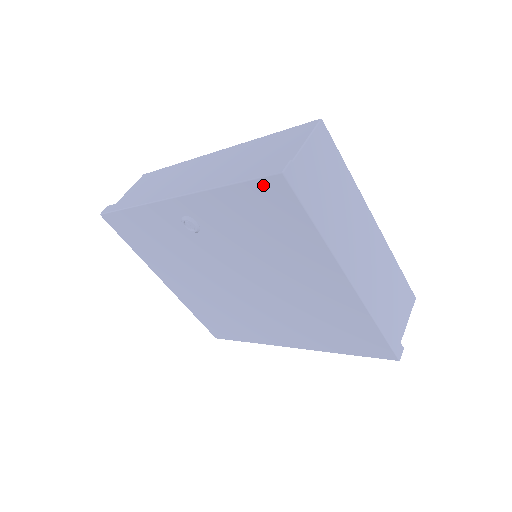
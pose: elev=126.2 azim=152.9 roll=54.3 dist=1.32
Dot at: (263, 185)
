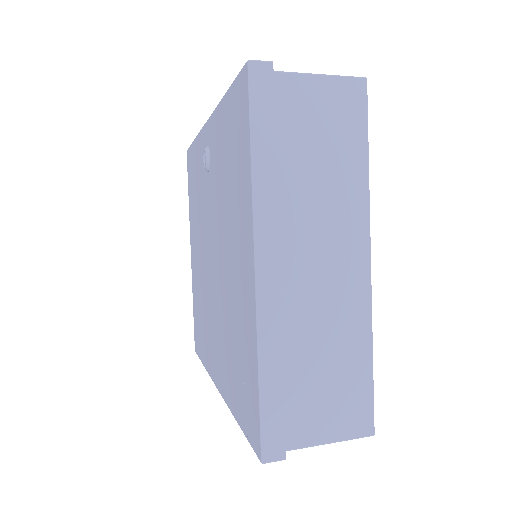
Dot at: (238, 85)
